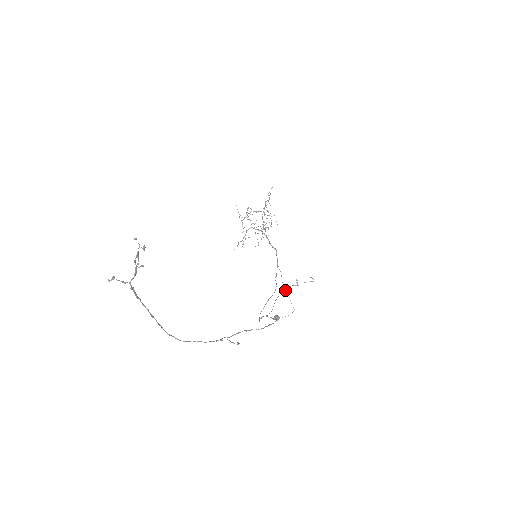
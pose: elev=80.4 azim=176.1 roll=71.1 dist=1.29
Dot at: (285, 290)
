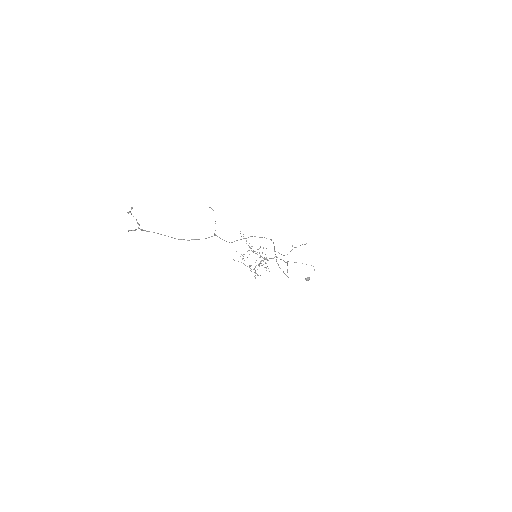
Dot at: occluded
